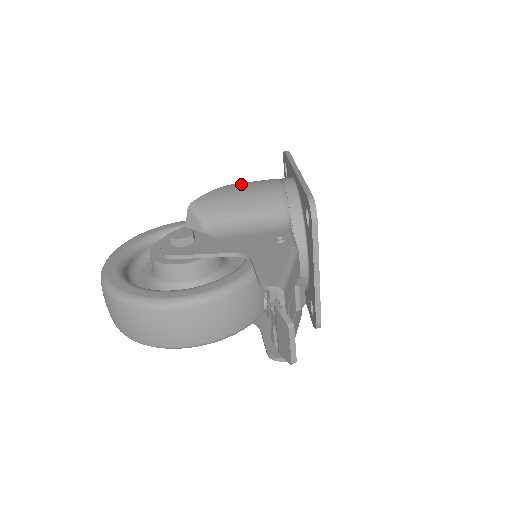
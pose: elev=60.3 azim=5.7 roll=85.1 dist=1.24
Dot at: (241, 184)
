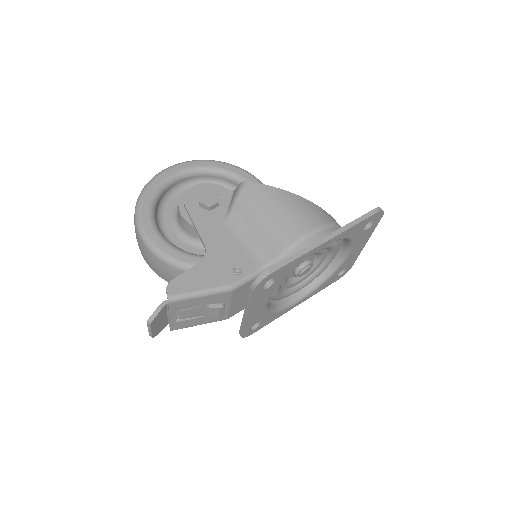
Dot at: (294, 202)
